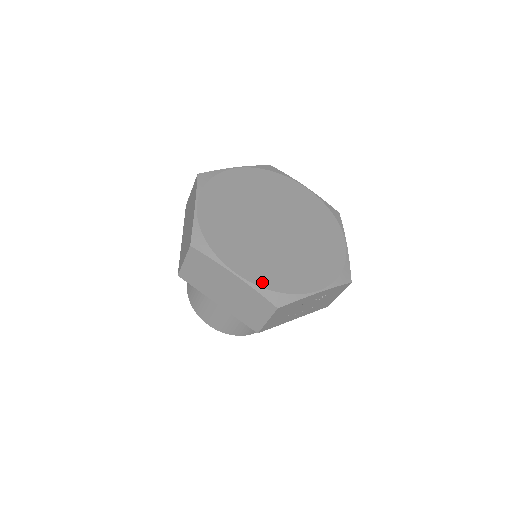
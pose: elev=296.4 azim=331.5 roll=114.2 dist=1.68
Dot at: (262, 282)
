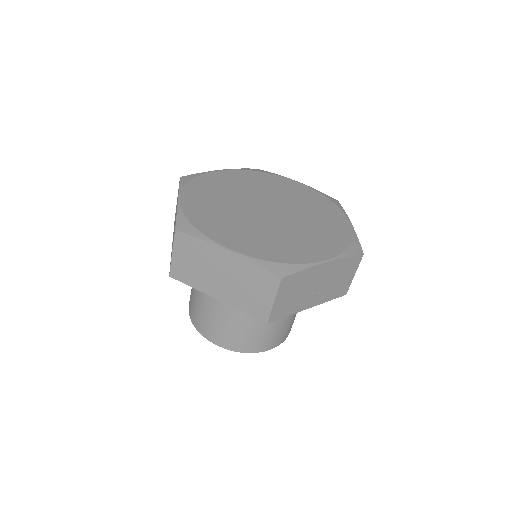
Dot at: (259, 255)
